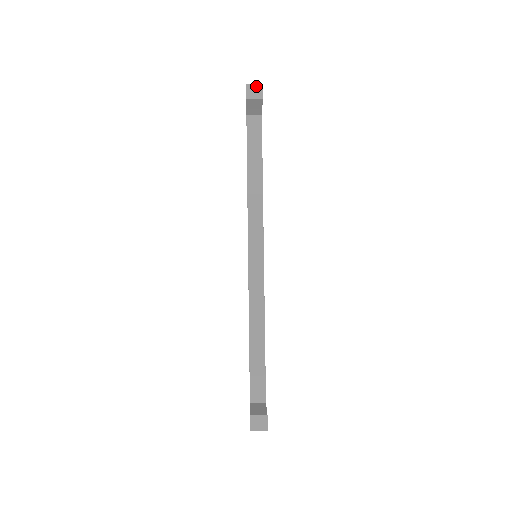
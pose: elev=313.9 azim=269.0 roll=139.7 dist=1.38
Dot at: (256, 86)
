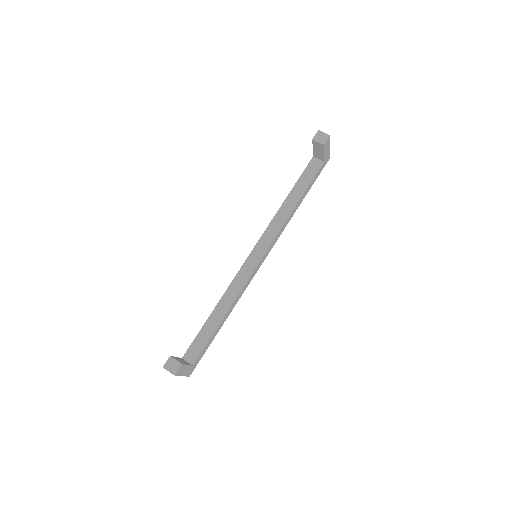
Dot at: (325, 134)
